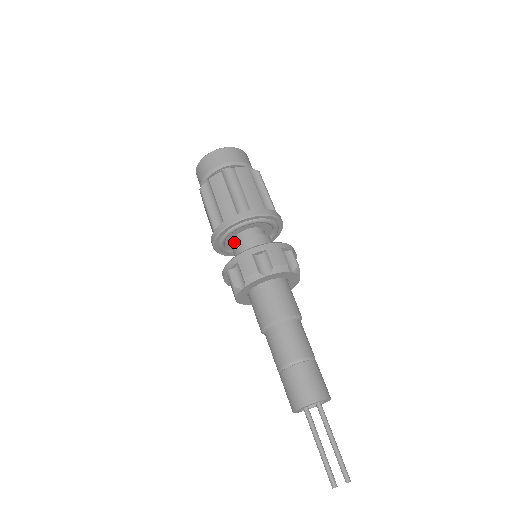
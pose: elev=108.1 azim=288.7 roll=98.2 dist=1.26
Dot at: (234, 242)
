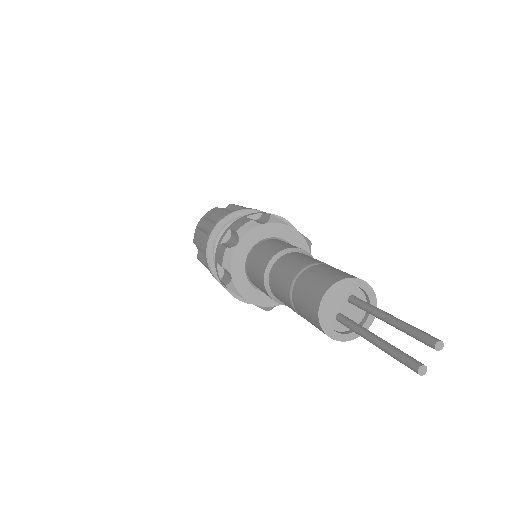
Dot at: occluded
